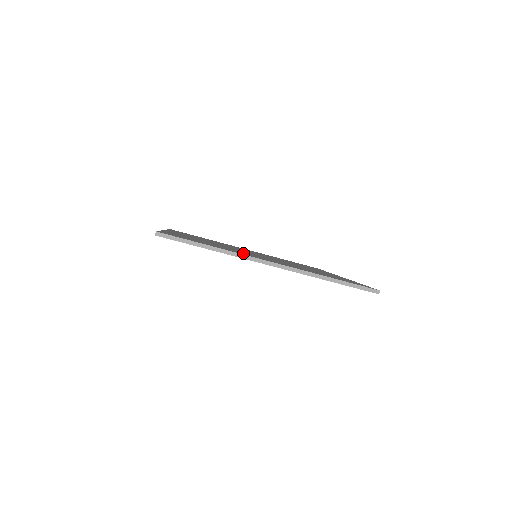
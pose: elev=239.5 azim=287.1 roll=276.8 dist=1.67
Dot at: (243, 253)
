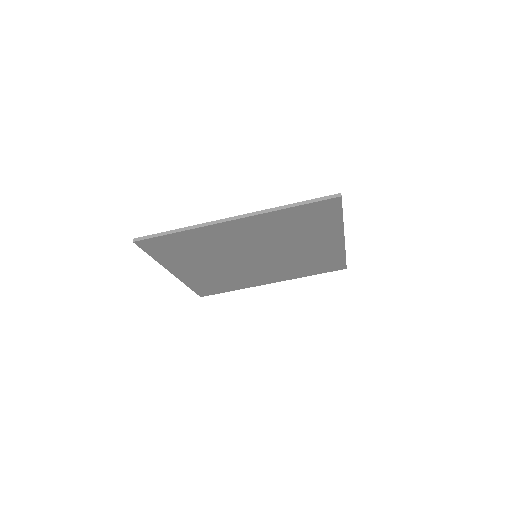
Dot at: occluded
